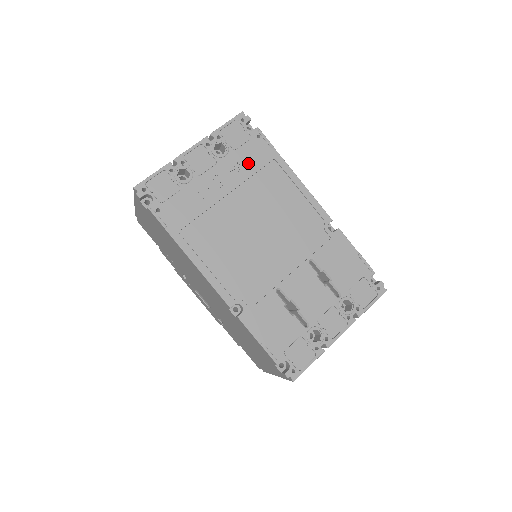
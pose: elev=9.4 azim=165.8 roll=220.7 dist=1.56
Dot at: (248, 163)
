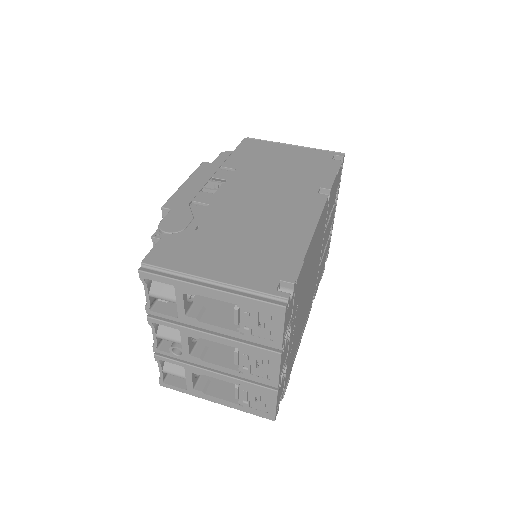
Dot at: occluded
